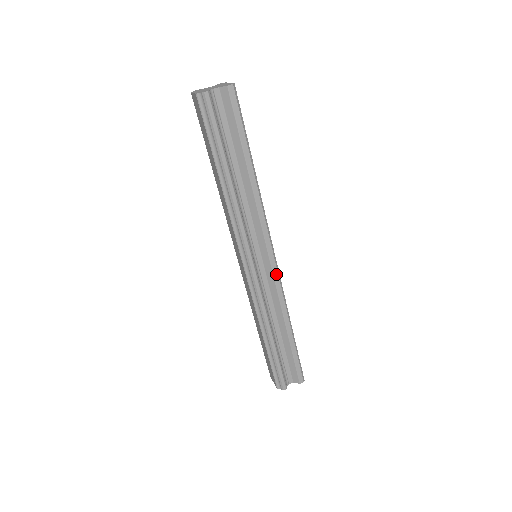
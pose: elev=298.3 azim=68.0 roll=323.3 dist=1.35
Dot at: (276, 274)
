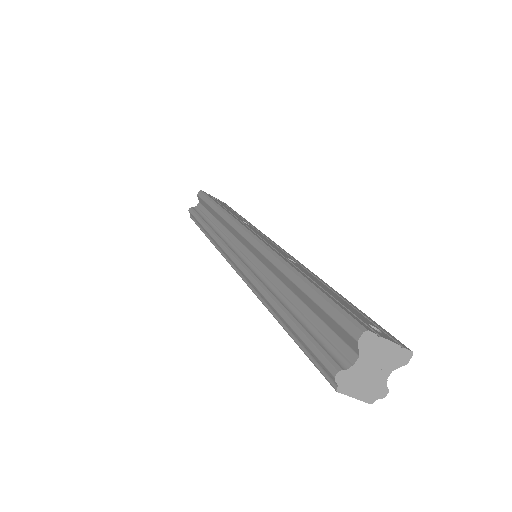
Dot at: occluded
